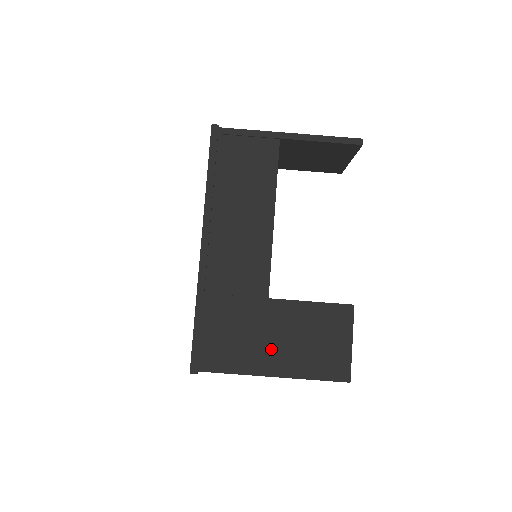
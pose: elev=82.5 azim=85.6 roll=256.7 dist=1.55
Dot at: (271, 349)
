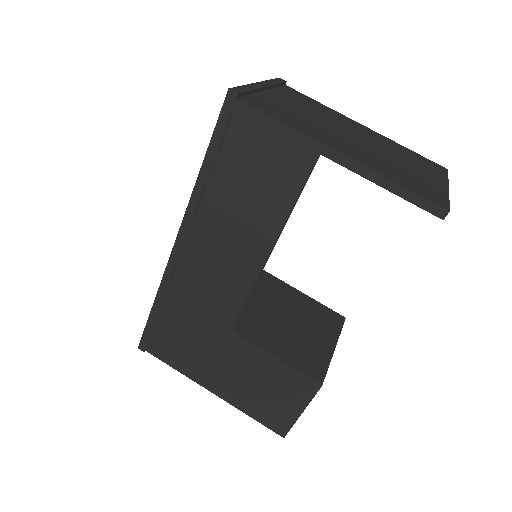
Dot at: (218, 372)
